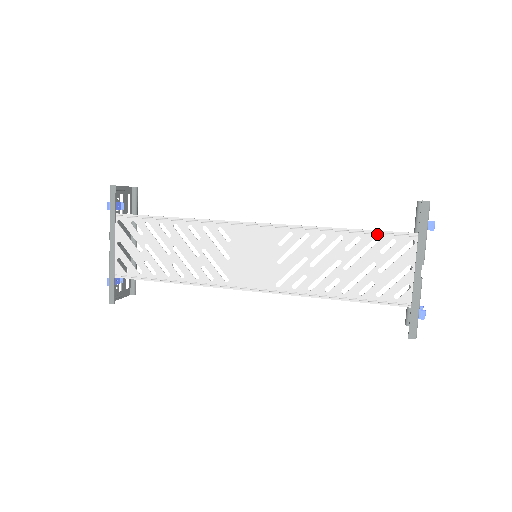
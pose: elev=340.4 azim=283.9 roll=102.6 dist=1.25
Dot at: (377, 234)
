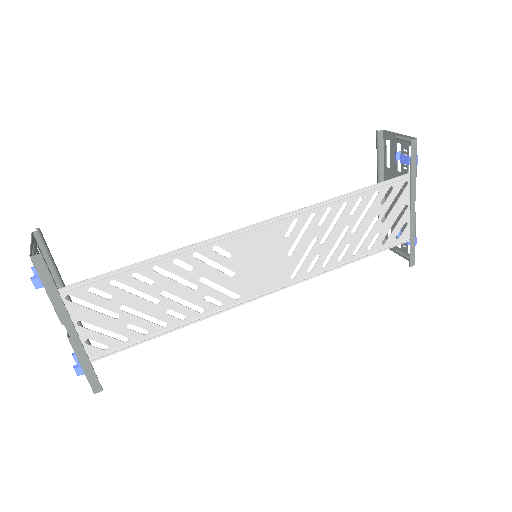
Dot at: (377, 188)
